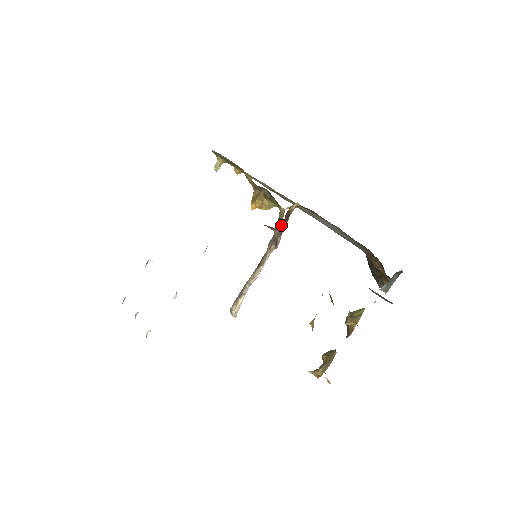
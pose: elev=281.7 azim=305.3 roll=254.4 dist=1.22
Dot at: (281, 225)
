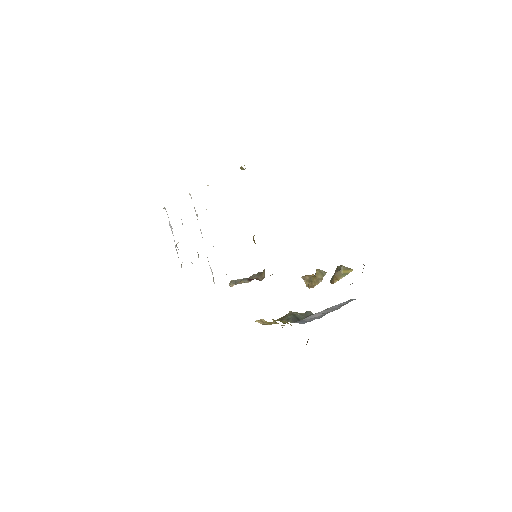
Dot at: occluded
